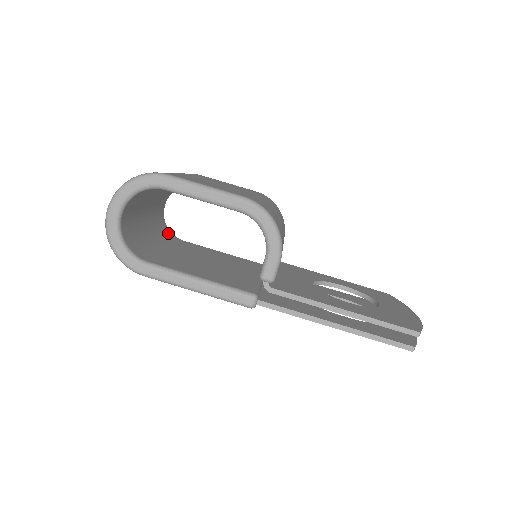
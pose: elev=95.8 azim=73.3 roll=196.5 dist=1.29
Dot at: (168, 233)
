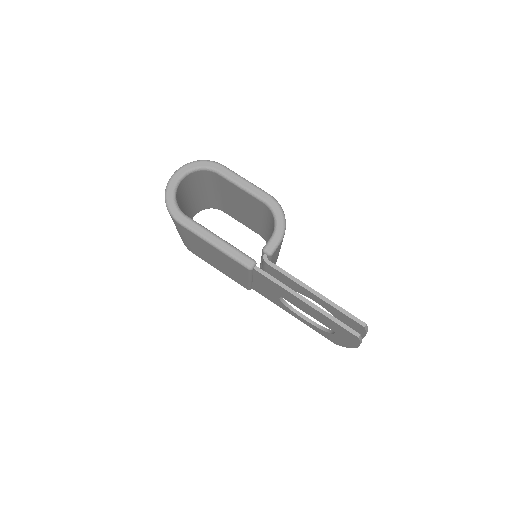
Dot at: occluded
